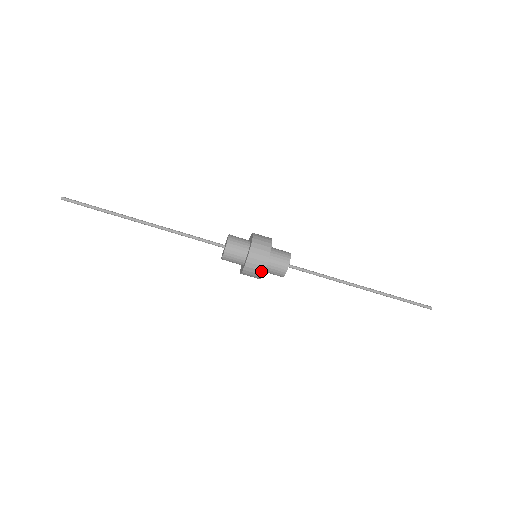
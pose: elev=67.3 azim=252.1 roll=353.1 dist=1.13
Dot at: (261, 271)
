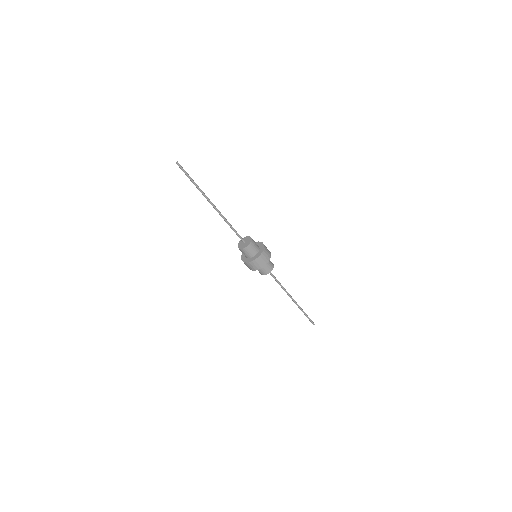
Dot at: (265, 263)
